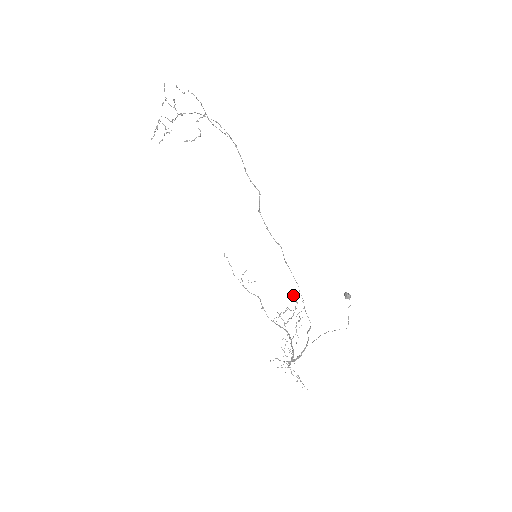
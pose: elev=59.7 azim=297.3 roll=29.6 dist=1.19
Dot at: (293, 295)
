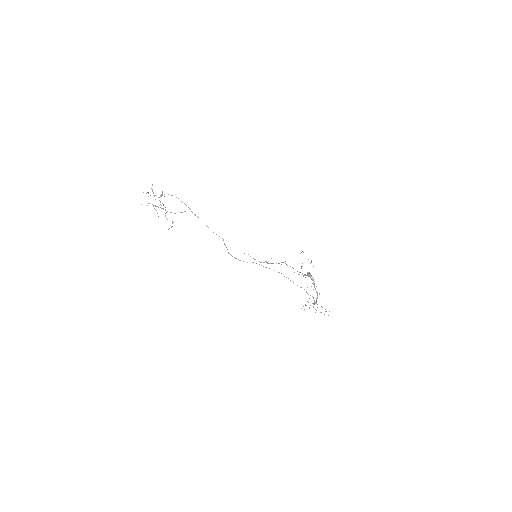
Dot at: (303, 252)
